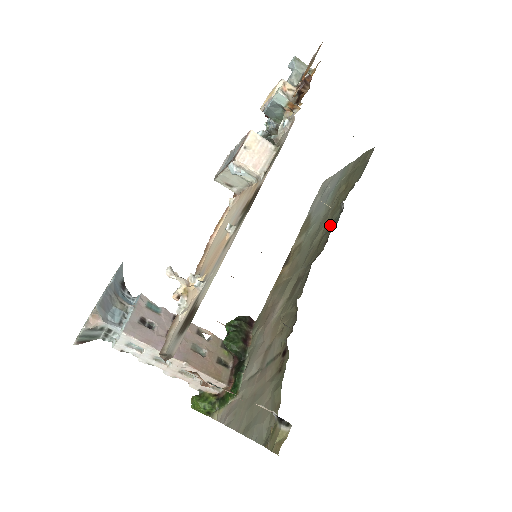
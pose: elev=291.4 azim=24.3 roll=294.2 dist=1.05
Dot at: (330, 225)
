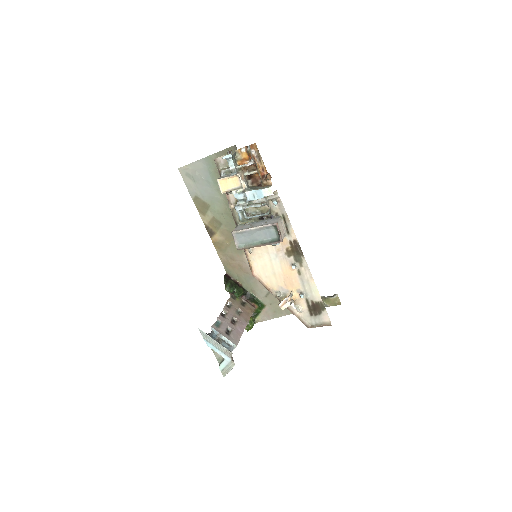
Dot at: occluded
